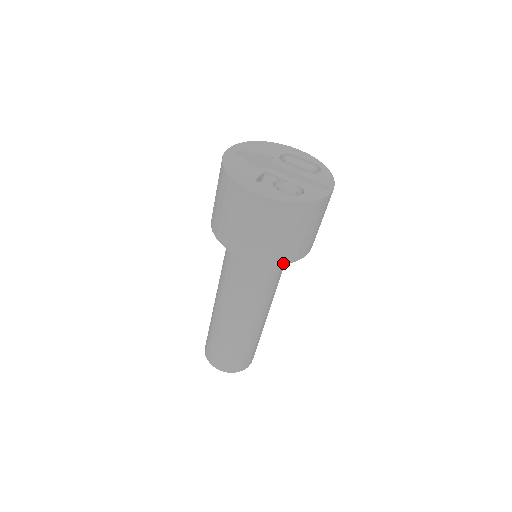
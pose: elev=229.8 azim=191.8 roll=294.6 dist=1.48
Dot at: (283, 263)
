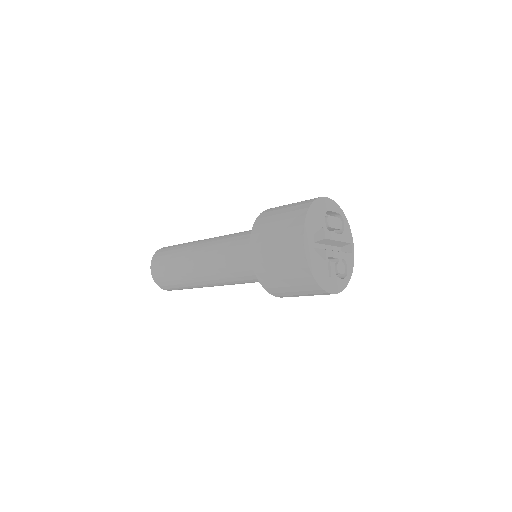
Dot at: occluded
